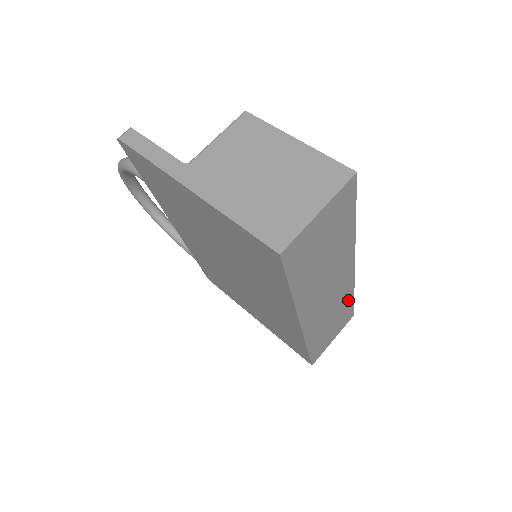
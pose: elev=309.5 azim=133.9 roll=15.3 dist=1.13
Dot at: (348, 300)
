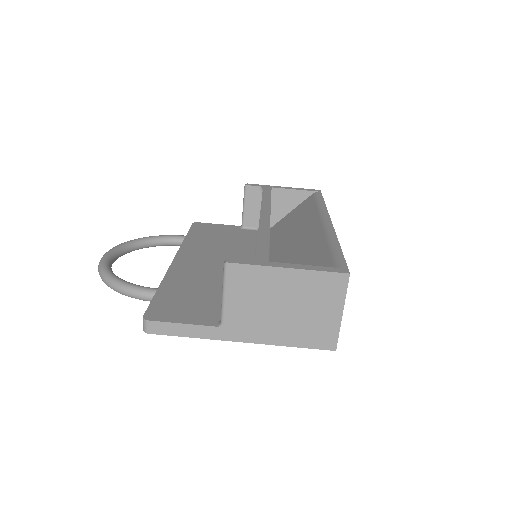
Dot at: occluded
